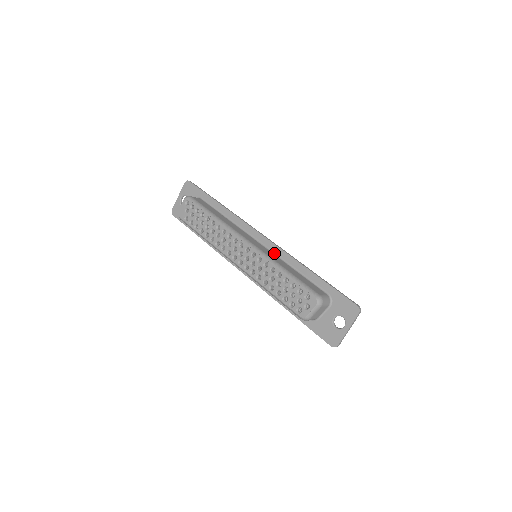
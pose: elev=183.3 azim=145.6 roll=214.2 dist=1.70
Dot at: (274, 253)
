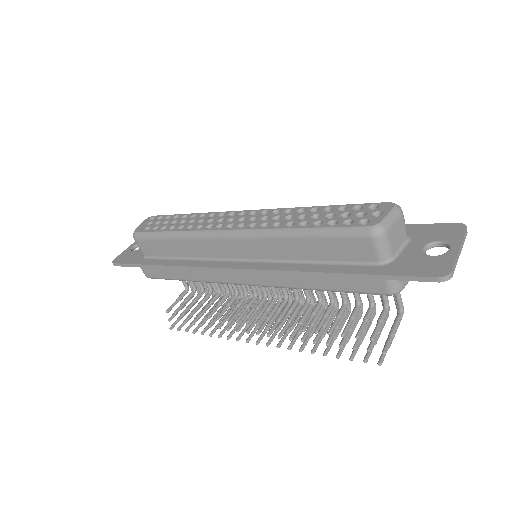
Dot at: occluded
